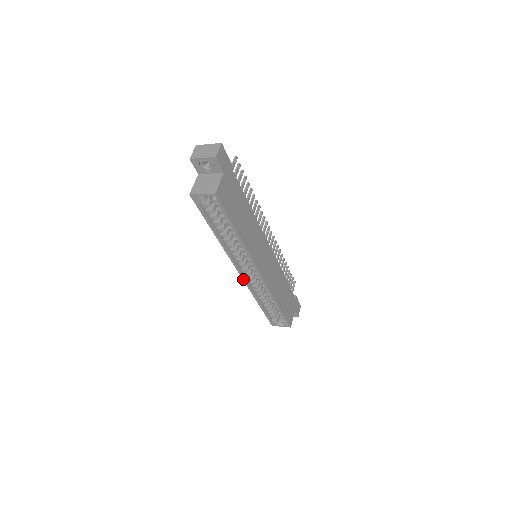
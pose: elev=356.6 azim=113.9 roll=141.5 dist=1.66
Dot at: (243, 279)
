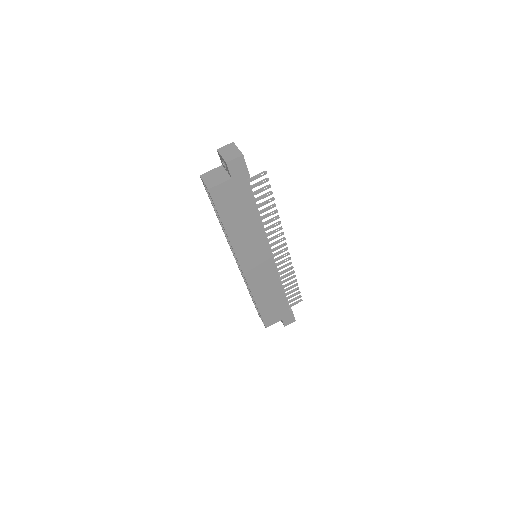
Dot at: (237, 264)
